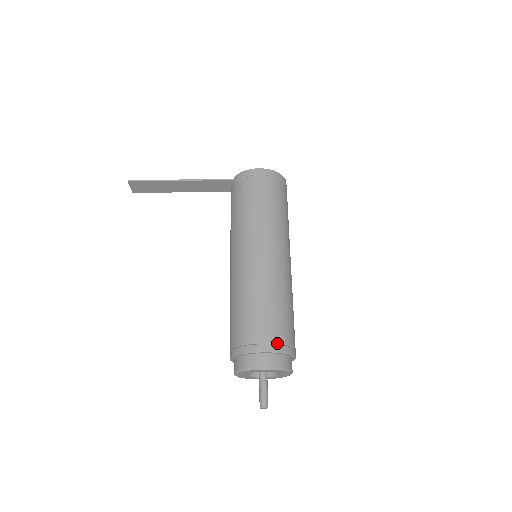
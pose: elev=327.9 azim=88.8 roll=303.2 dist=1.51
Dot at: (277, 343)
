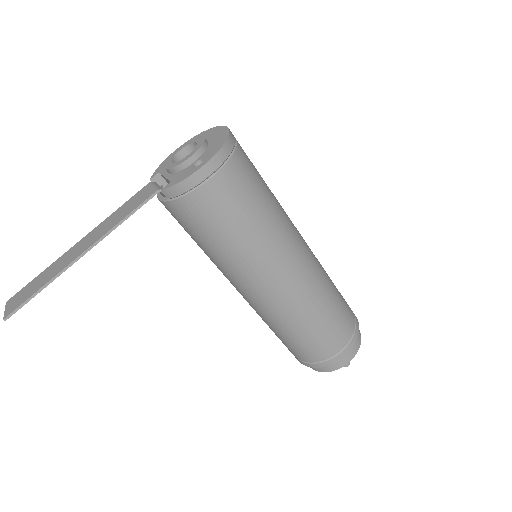
Dot at: (351, 337)
